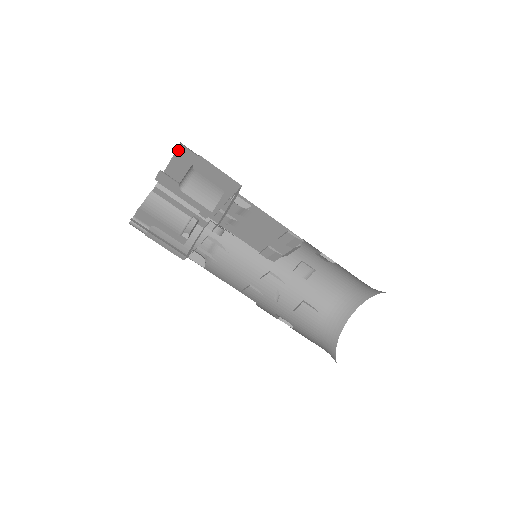
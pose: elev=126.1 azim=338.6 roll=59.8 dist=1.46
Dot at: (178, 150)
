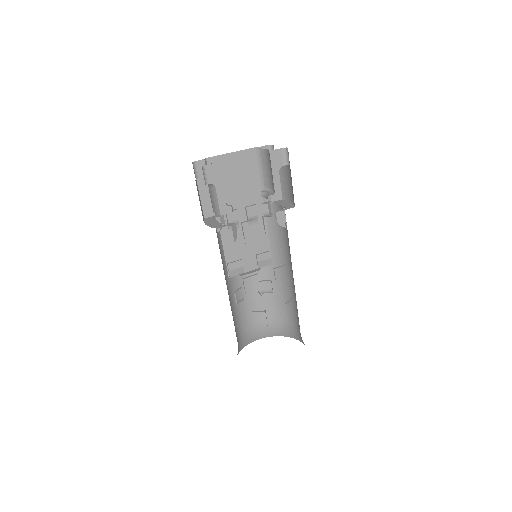
Dot at: occluded
